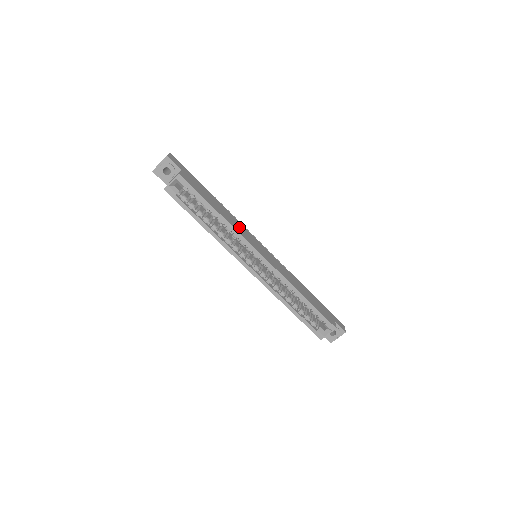
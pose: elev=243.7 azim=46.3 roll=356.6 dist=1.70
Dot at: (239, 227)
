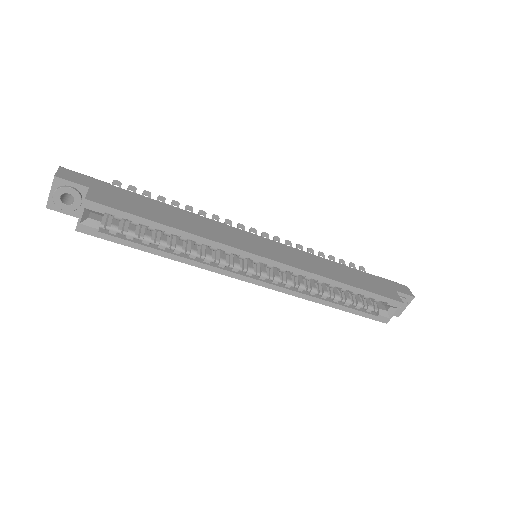
Dot at: (215, 231)
